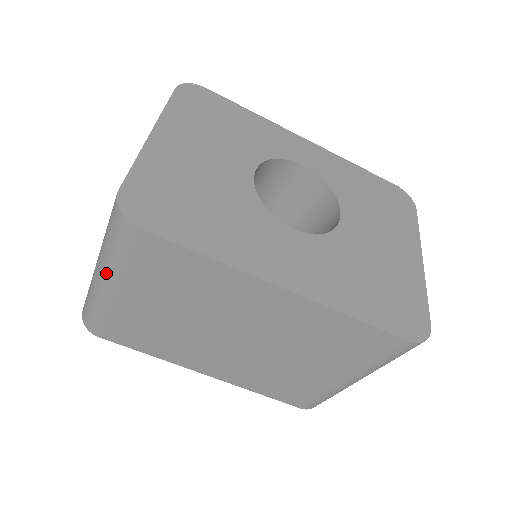
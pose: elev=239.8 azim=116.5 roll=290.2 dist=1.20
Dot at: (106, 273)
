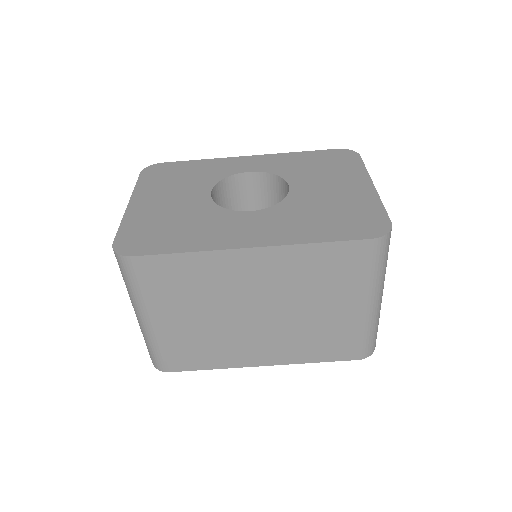
Dot at: (138, 309)
